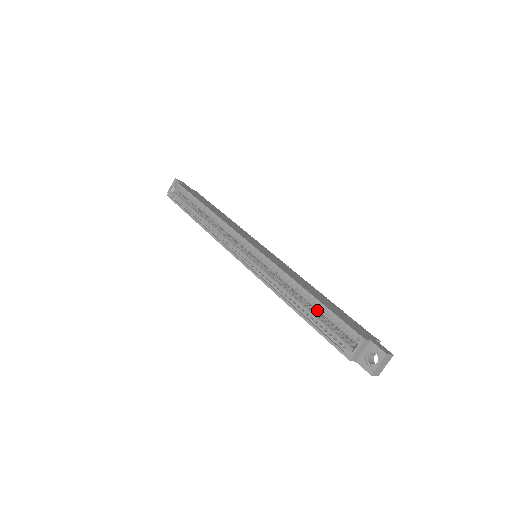
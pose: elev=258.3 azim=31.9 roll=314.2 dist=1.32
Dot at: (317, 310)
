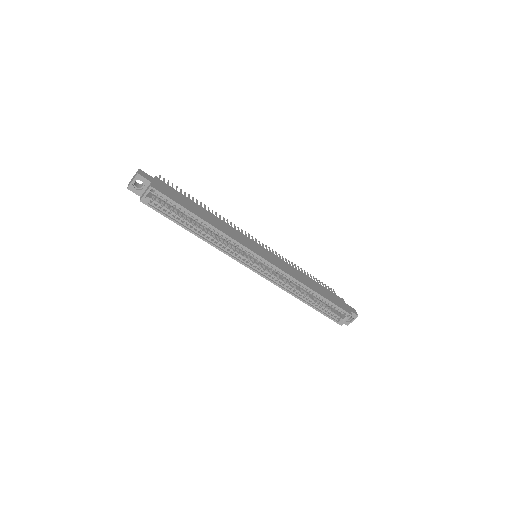
Dot at: occluded
